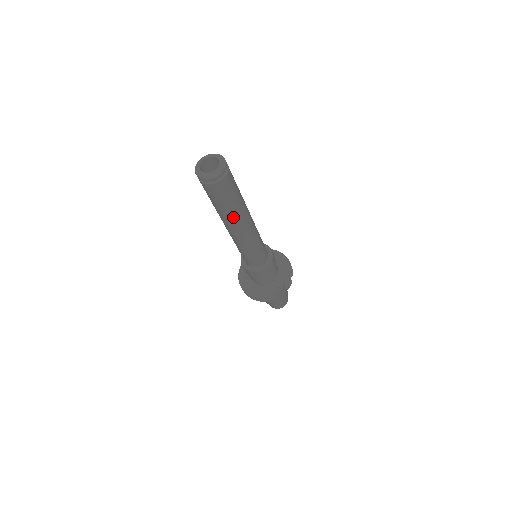
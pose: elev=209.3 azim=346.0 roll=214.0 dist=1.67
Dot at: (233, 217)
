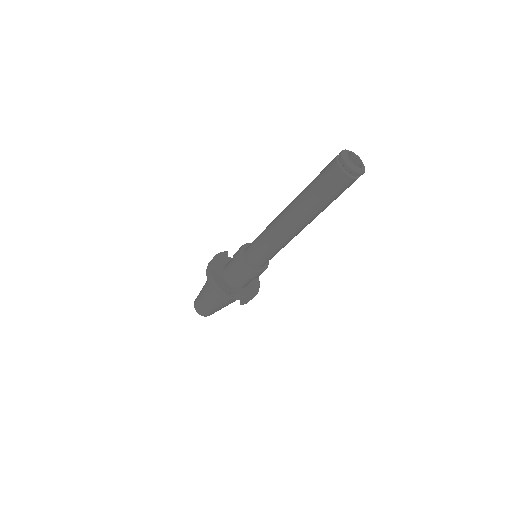
Dot at: (310, 210)
